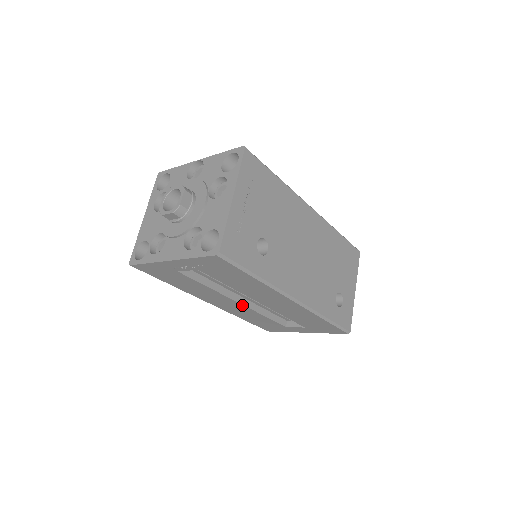
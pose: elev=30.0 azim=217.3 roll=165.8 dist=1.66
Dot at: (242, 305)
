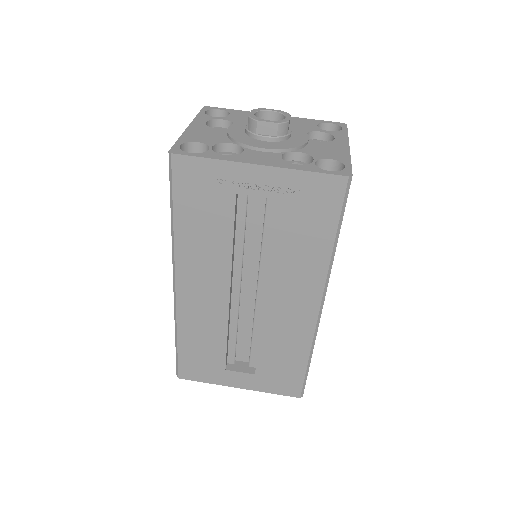
Dot at: (227, 301)
